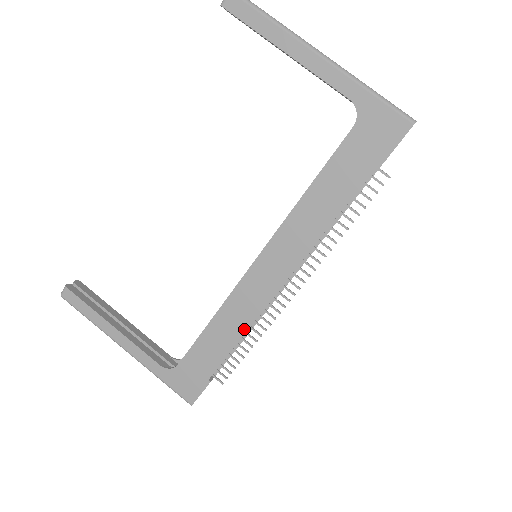
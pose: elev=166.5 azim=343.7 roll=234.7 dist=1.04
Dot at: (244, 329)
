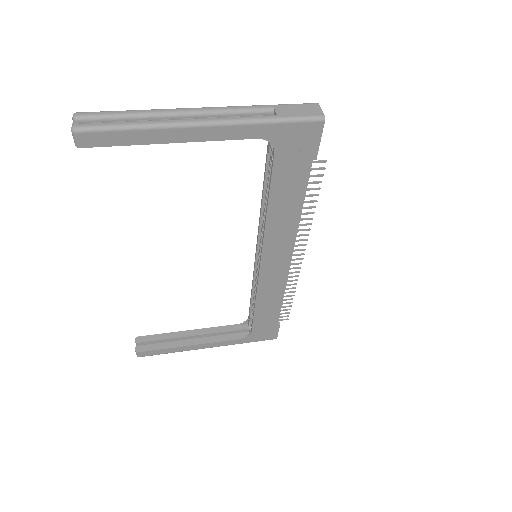
Dot at: (282, 294)
